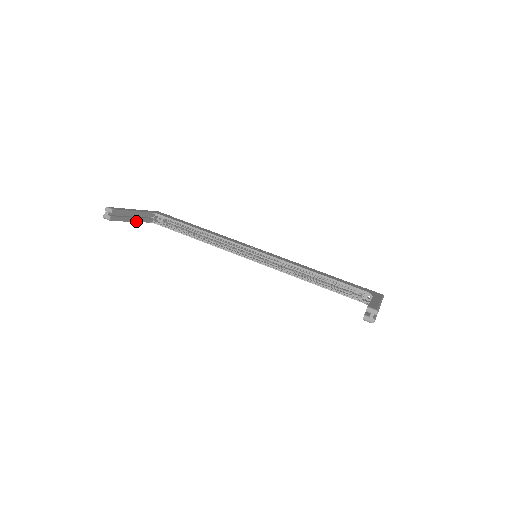
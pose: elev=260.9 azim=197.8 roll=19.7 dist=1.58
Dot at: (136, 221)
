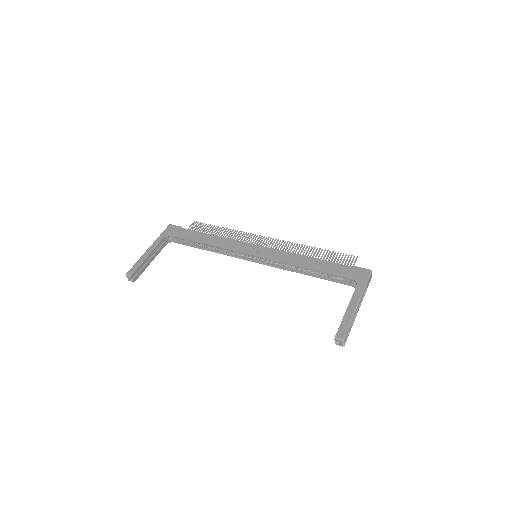
Dot at: occluded
